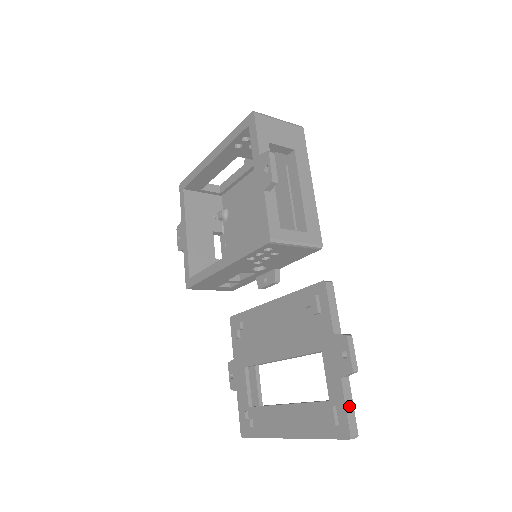
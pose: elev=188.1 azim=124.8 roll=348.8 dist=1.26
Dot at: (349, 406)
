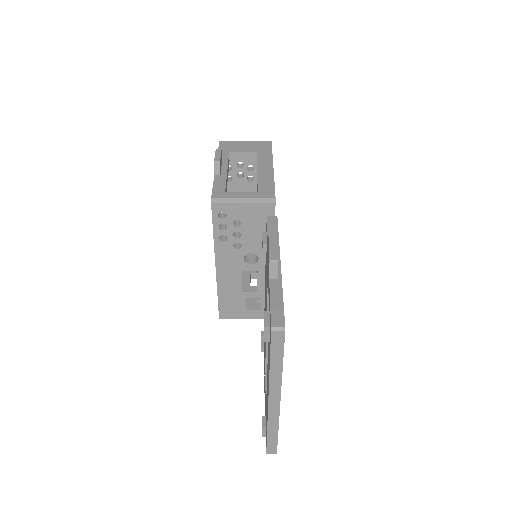
Dot at: (276, 301)
